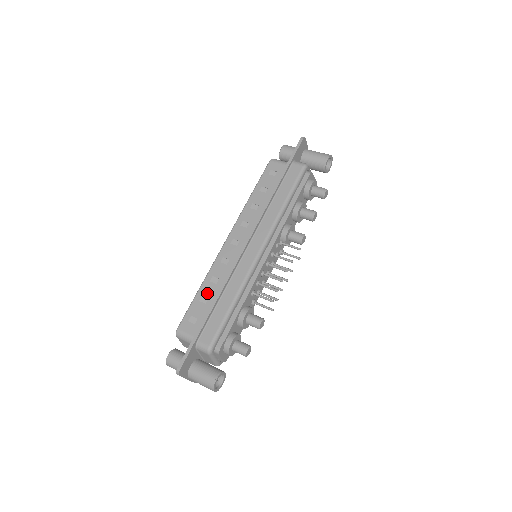
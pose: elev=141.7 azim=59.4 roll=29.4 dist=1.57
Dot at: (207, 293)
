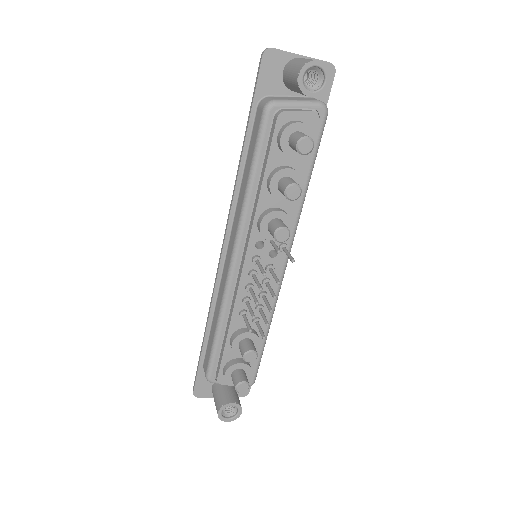
Dot at: occluded
